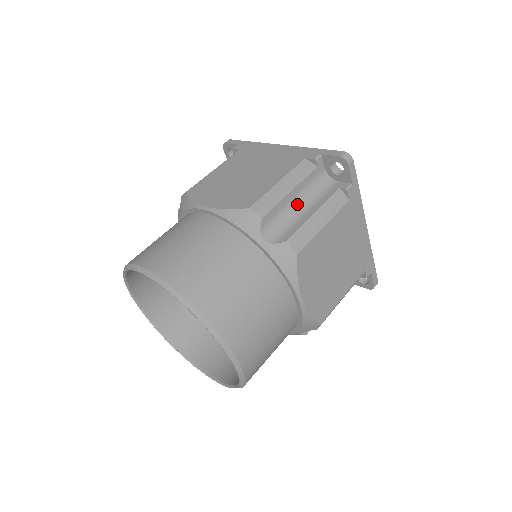
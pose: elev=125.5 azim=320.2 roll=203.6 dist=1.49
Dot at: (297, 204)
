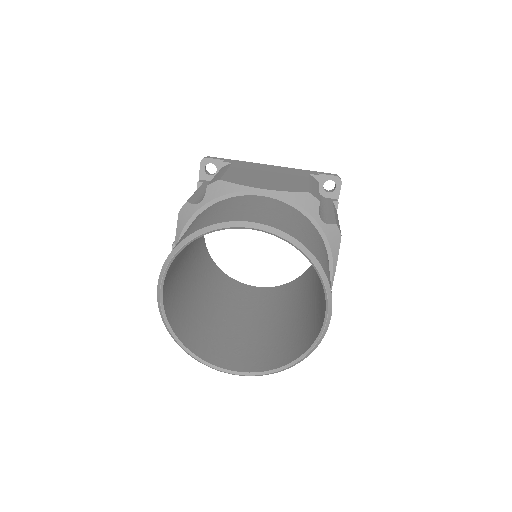
Dot at: occluded
